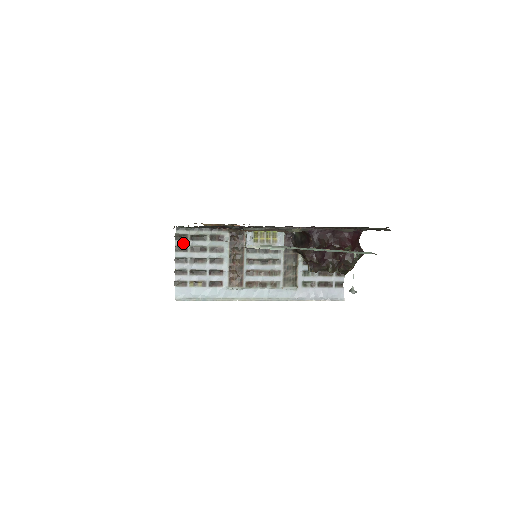
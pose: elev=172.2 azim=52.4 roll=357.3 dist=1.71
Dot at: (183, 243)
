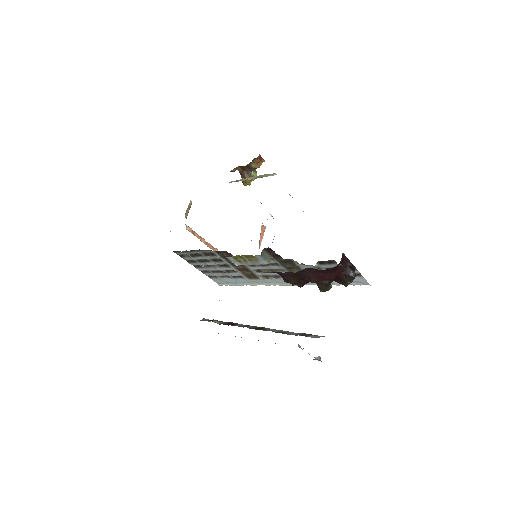
Dot at: (188, 259)
